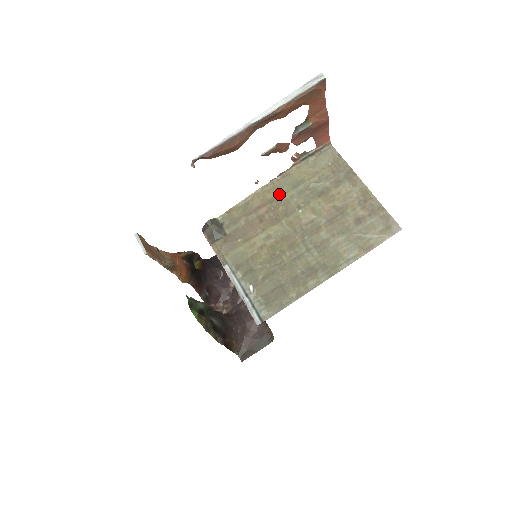
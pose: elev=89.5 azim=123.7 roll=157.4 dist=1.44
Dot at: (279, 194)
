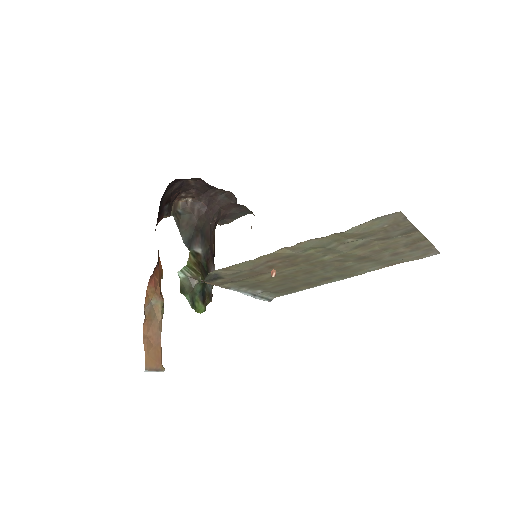
Dot at: (299, 253)
